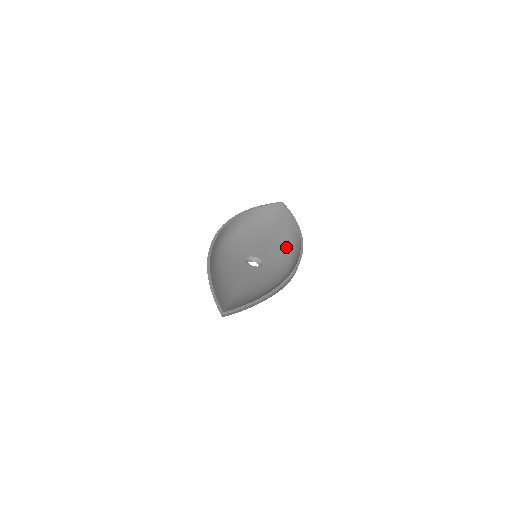
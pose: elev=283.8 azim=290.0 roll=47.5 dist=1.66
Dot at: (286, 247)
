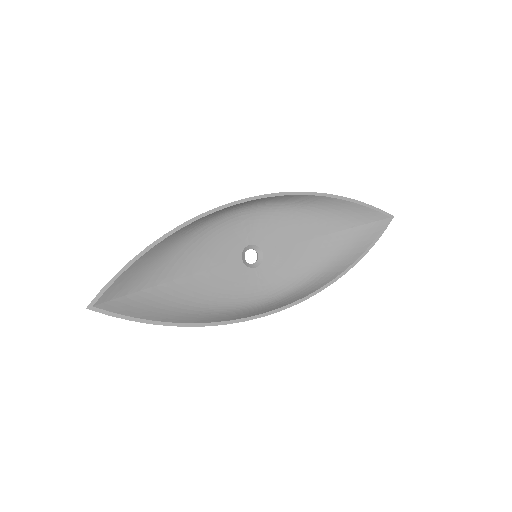
Dot at: (309, 272)
